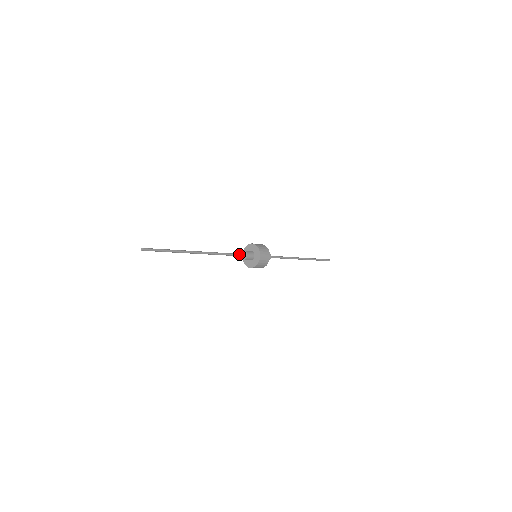
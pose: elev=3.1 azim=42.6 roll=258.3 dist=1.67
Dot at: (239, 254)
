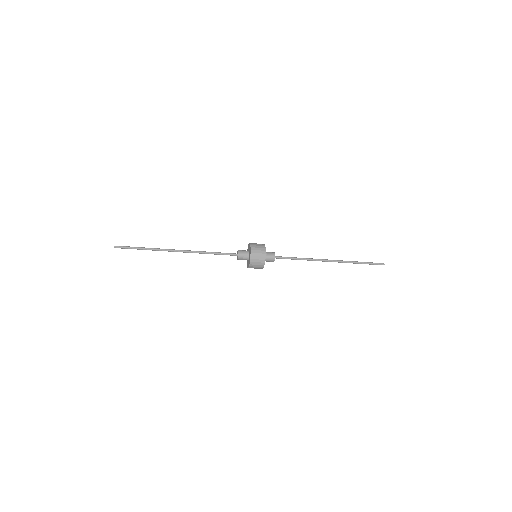
Dot at: (230, 253)
